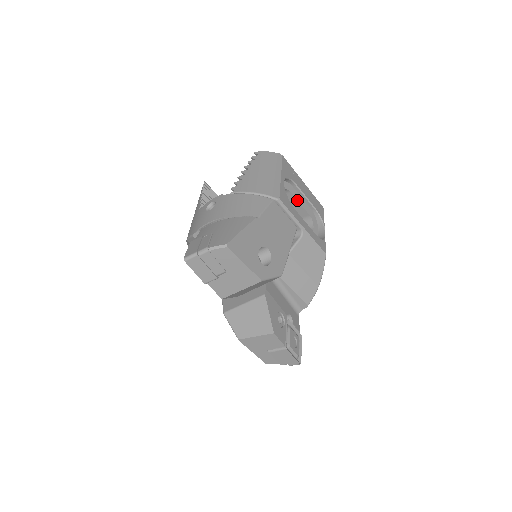
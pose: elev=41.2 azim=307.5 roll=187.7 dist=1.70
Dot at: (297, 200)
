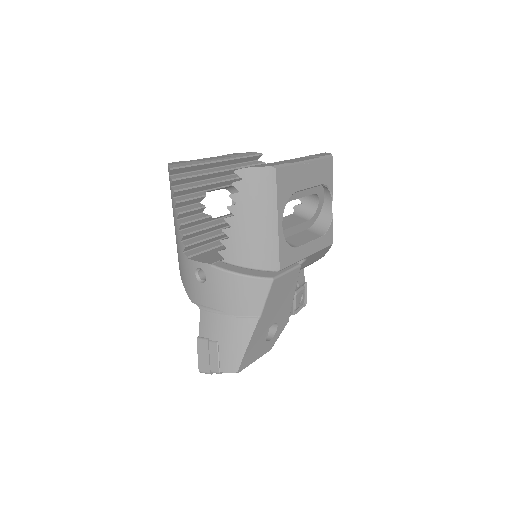
Dot at: (298, 198)
